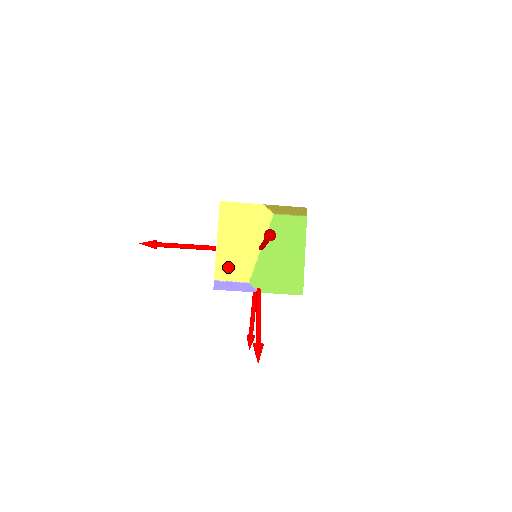
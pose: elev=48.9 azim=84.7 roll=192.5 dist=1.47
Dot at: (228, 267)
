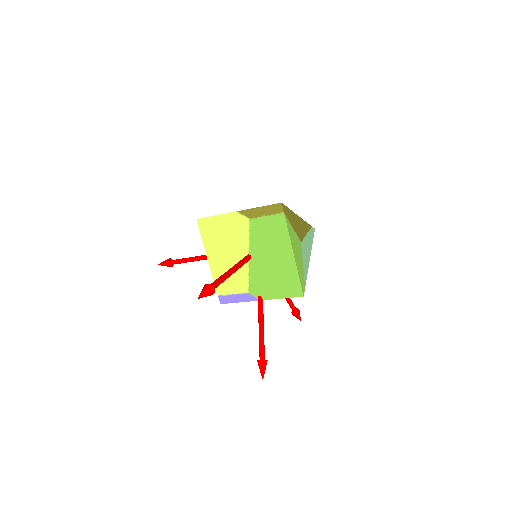
Dot at: (225, 281)
